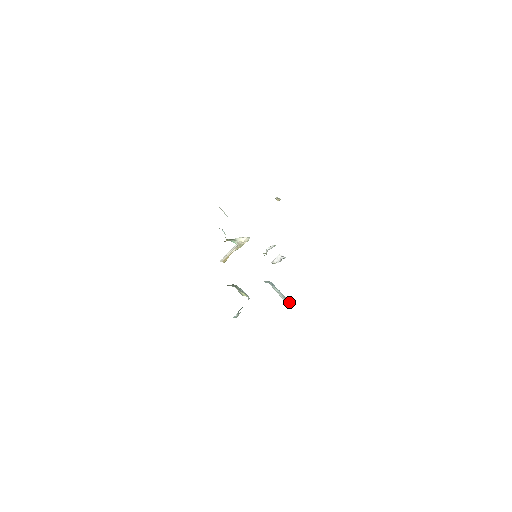
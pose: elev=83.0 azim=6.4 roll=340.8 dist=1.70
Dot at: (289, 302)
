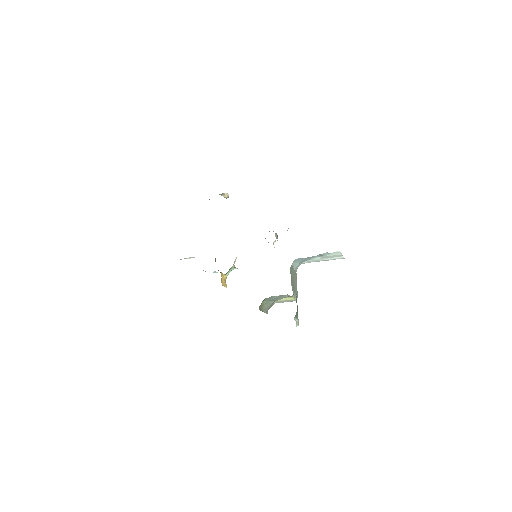
Dot at: (336, 254)
